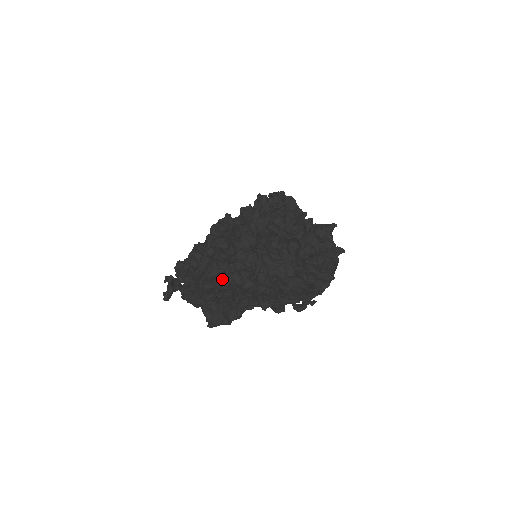
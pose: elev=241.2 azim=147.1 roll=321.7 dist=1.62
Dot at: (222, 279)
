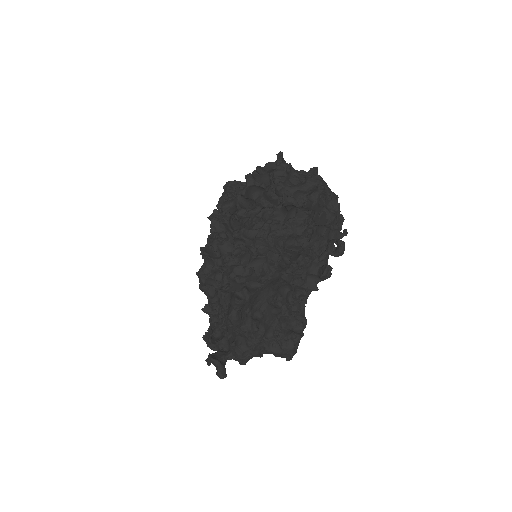
Dot at: (235, 293)
